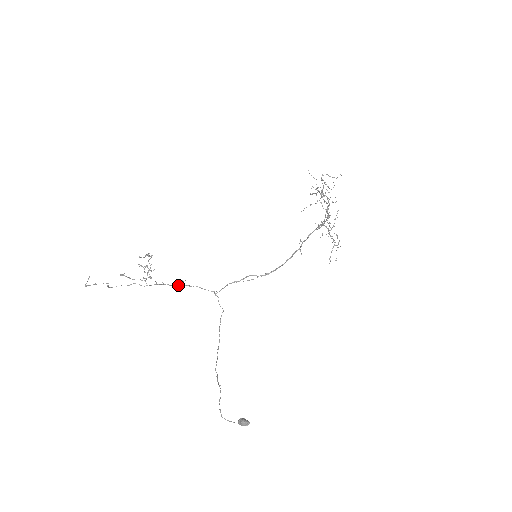
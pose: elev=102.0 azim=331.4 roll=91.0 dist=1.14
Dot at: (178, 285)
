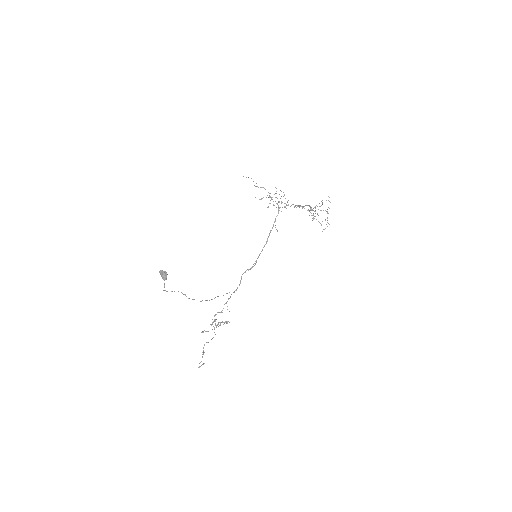
Dot at: (222, 310)
